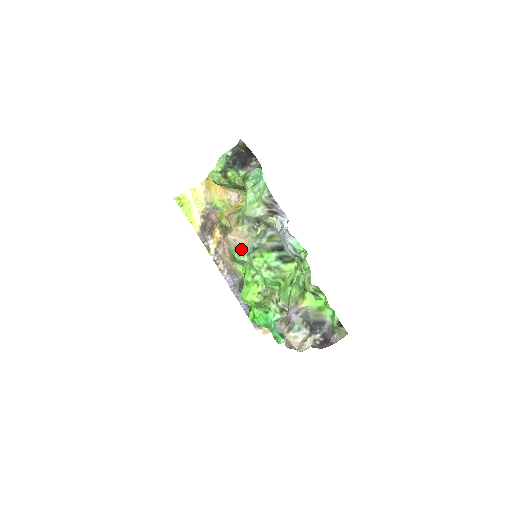
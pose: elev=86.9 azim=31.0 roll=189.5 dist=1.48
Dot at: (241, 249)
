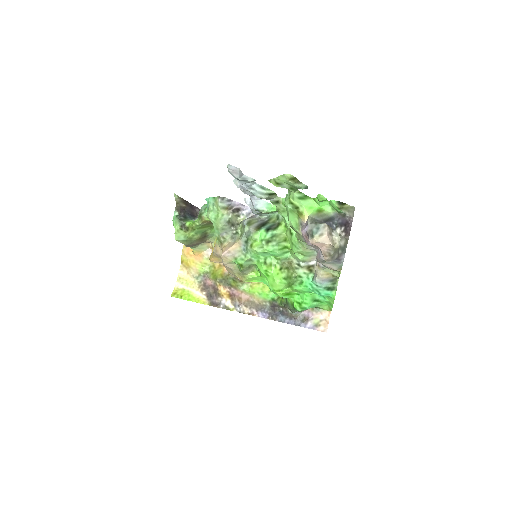
Dot at: (239, 254)
